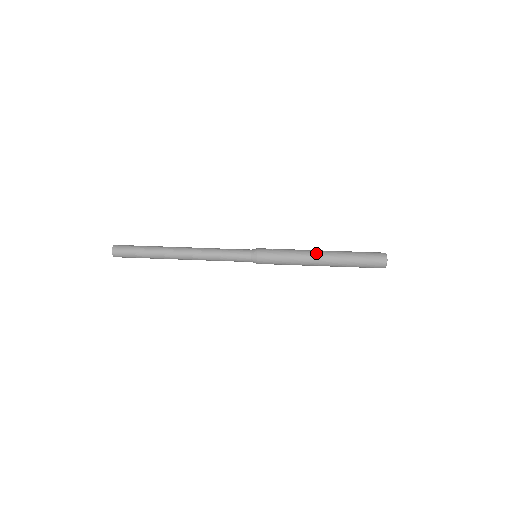
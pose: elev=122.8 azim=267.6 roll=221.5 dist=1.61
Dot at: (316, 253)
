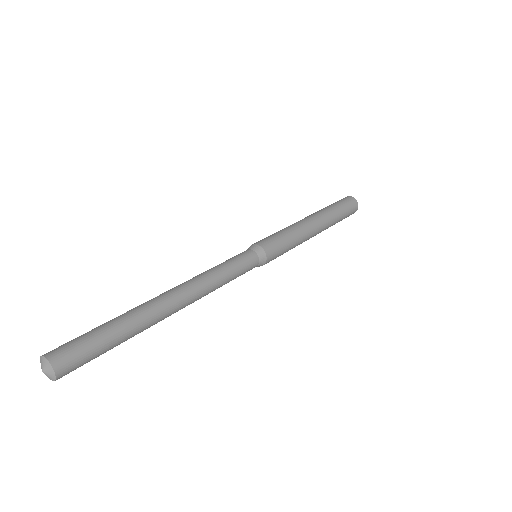
Dot at: (302, 219)
